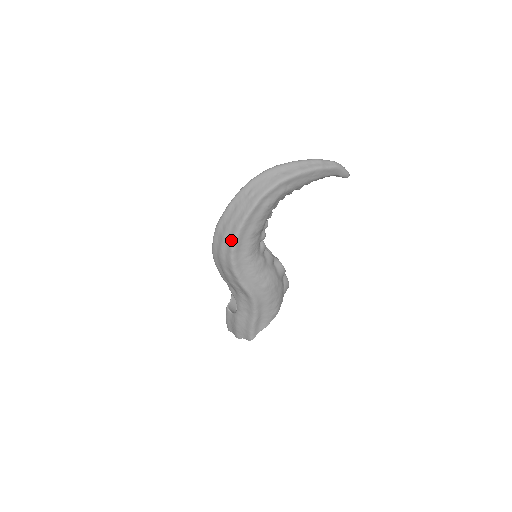
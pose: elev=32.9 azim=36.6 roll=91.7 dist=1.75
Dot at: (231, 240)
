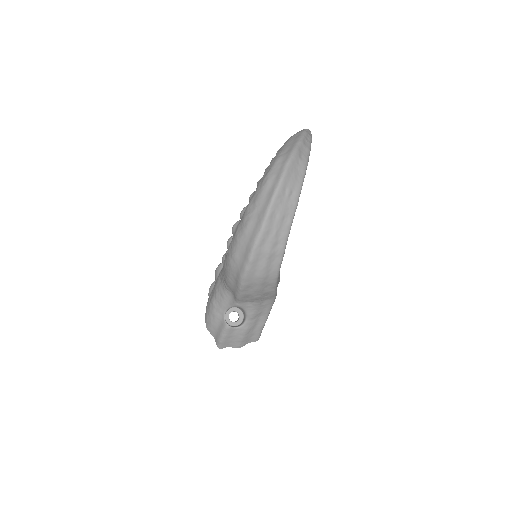
Dot at: (280, 252)
